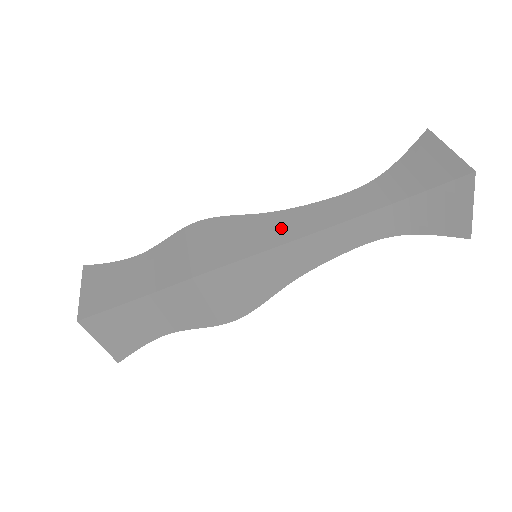
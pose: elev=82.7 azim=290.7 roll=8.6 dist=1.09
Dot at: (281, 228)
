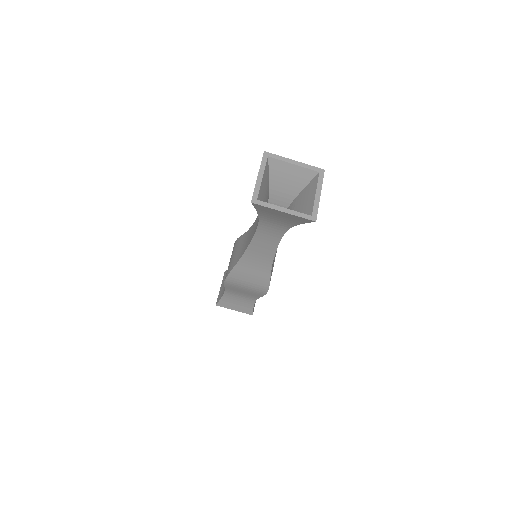
Dot at: (259, 261)
